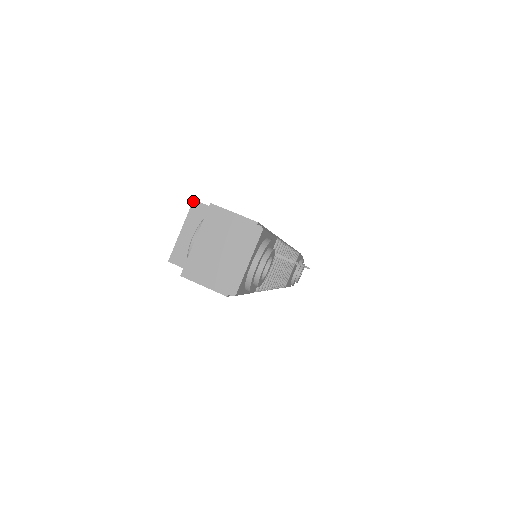
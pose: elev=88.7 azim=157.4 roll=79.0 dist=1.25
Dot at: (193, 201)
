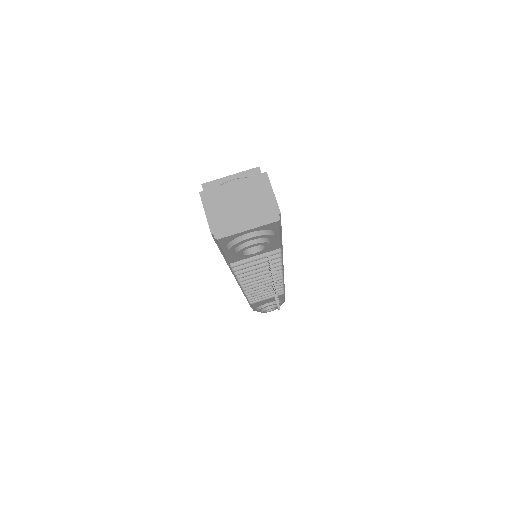
Dot at: (258, 167)
